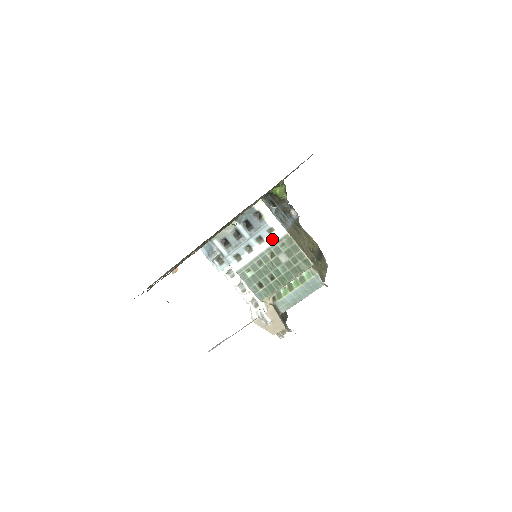
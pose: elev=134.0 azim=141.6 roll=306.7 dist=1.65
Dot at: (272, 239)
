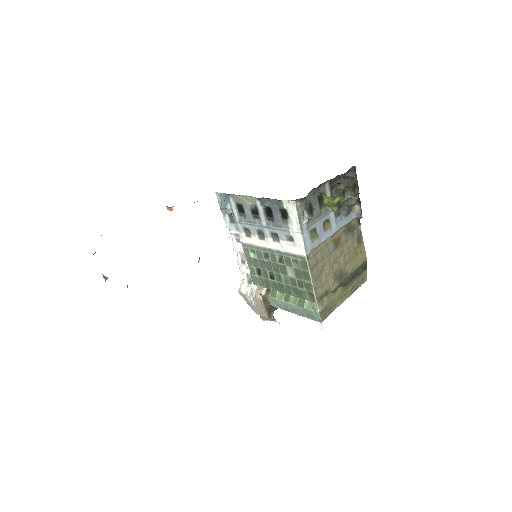
Dot at: (287, 247)
